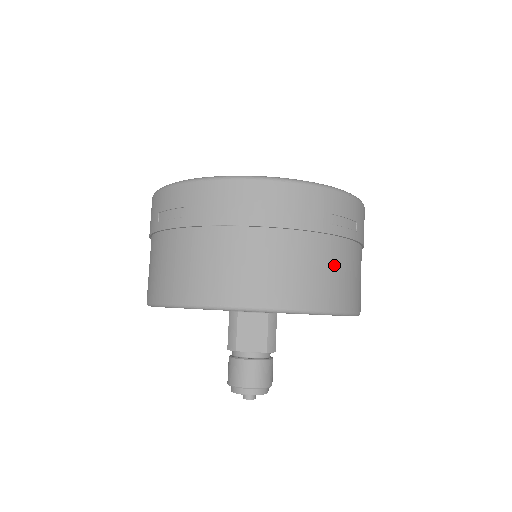
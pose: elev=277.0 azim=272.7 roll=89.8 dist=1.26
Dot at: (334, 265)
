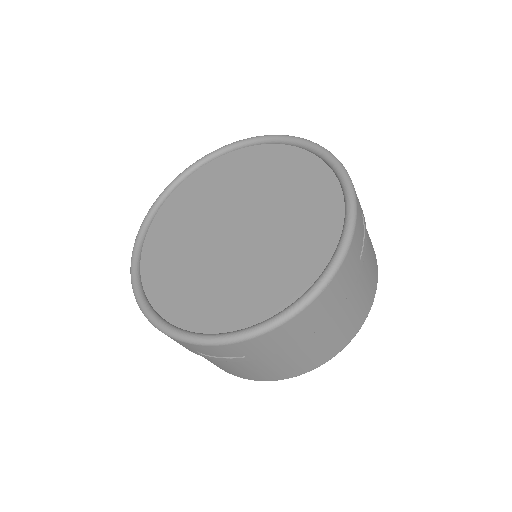
Dot at: (368, 270)
